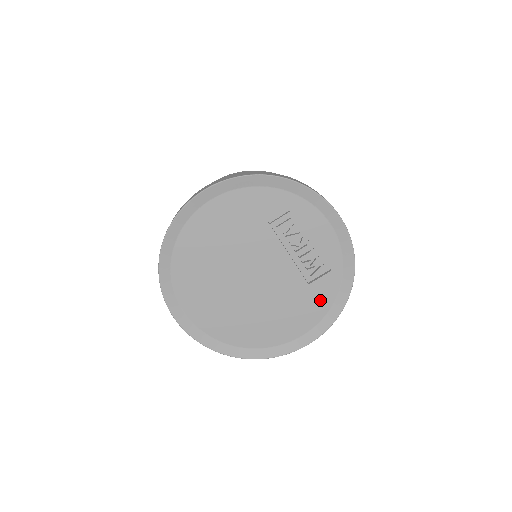
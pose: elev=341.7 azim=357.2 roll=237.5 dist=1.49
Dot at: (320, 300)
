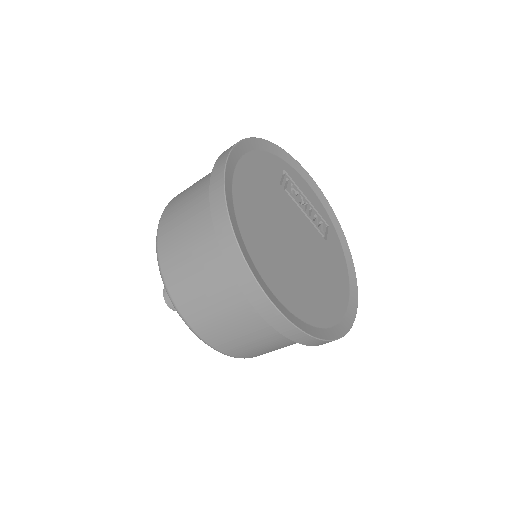
Dot at: (338, 255)
